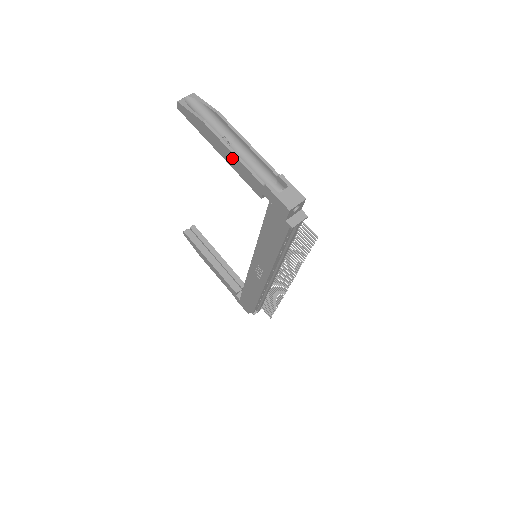
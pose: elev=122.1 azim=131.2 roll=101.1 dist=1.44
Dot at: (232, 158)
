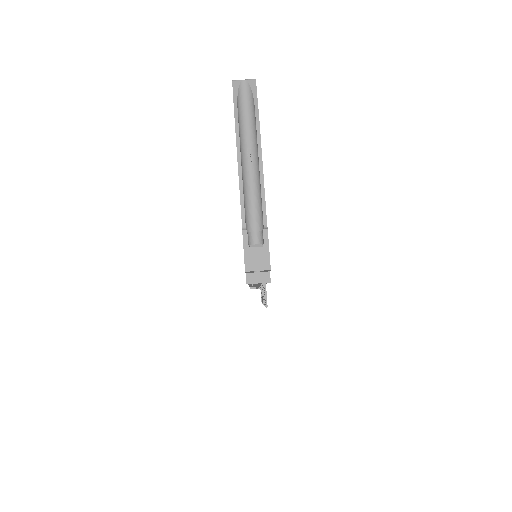
Dot at: (239, 178)
